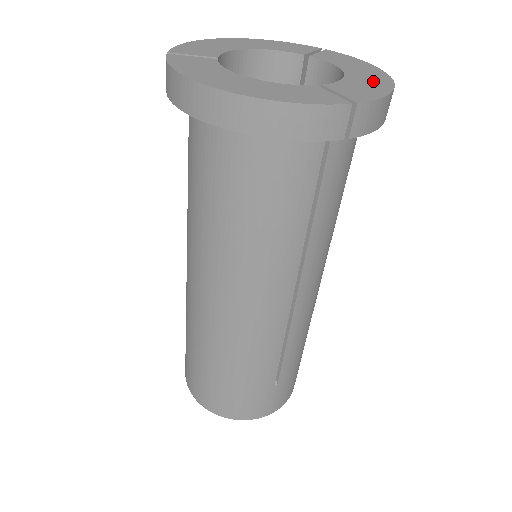
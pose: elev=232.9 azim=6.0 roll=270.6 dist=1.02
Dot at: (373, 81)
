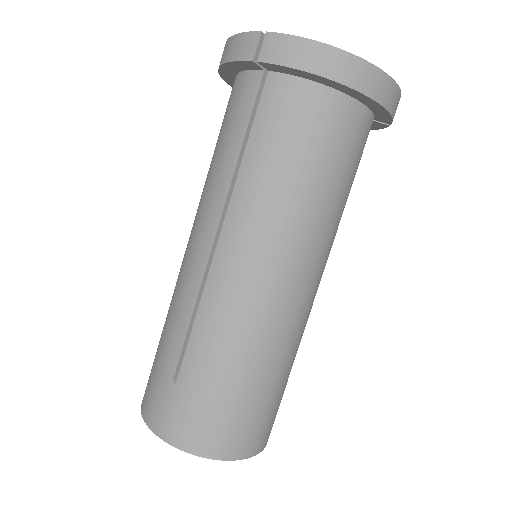
Dot at: occluded
